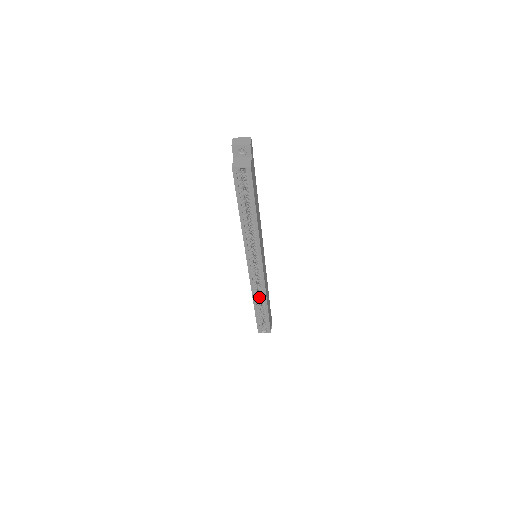
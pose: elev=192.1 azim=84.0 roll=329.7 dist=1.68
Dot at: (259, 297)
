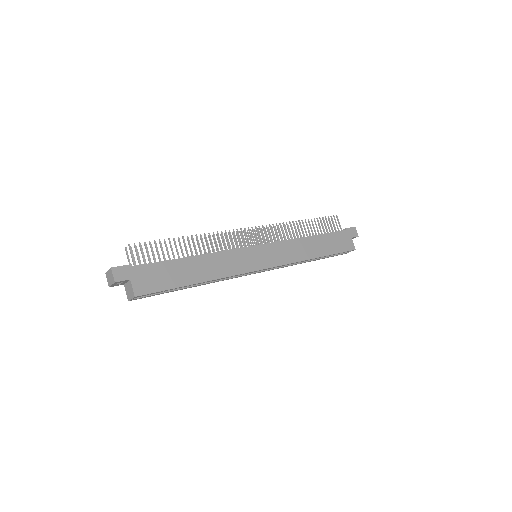
Dot at: occluded
